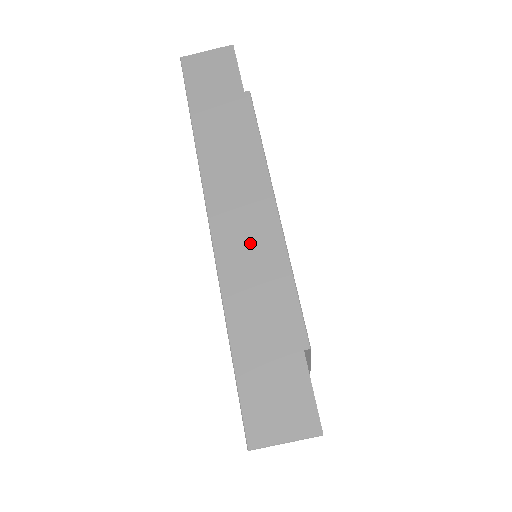
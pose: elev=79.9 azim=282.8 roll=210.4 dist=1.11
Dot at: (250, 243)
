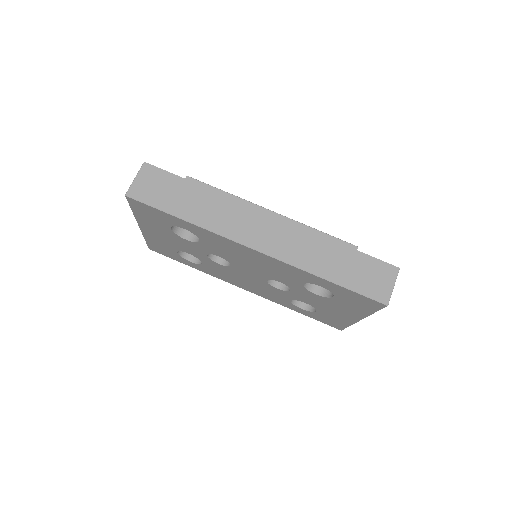
Dot at: (284, 238)
